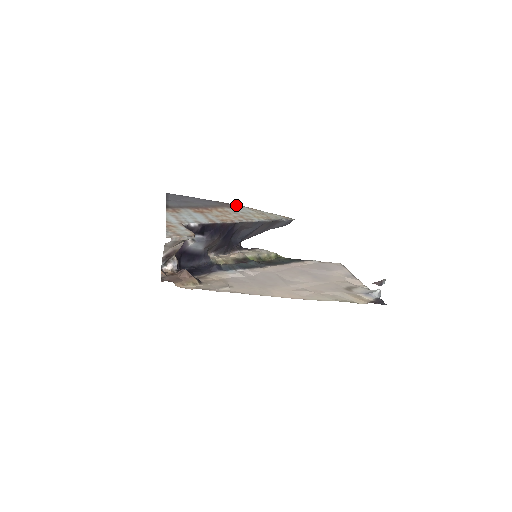
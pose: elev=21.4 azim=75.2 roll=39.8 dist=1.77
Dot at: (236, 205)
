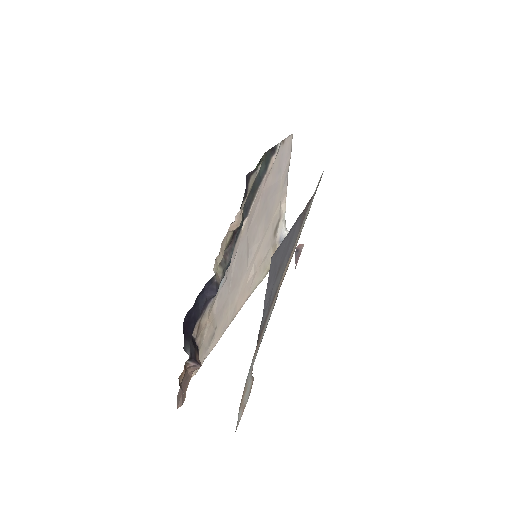
Dot at: occluded
